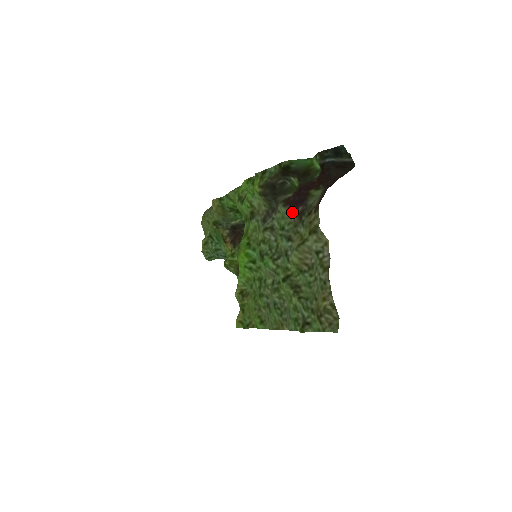
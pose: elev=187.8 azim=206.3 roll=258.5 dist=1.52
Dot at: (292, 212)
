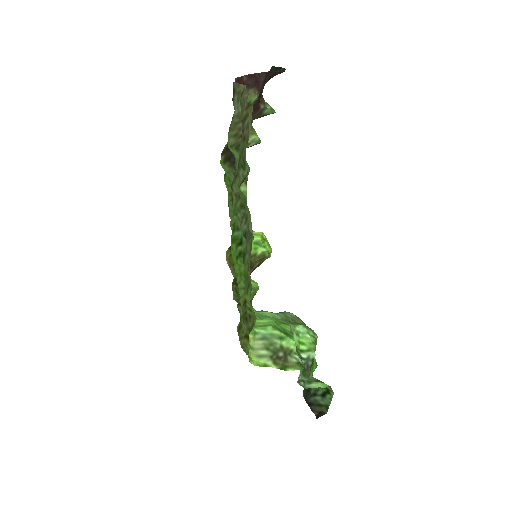
Dot at: occluded
